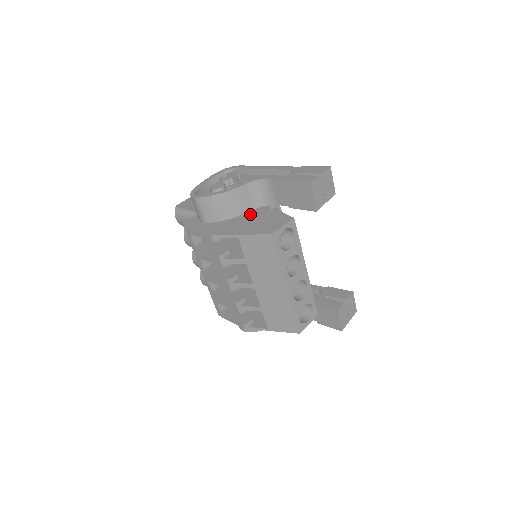
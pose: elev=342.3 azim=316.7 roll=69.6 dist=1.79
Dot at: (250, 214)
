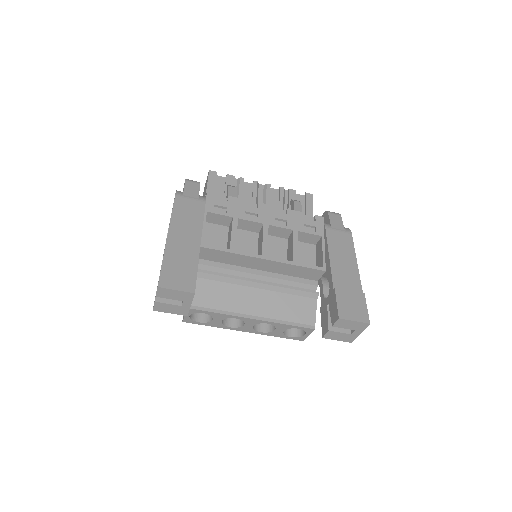
Dot at: occluded
